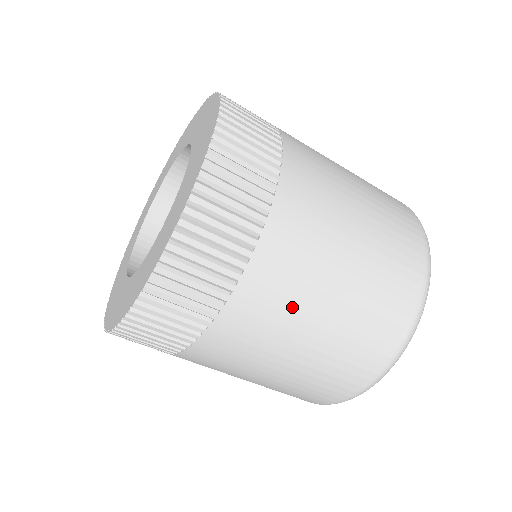
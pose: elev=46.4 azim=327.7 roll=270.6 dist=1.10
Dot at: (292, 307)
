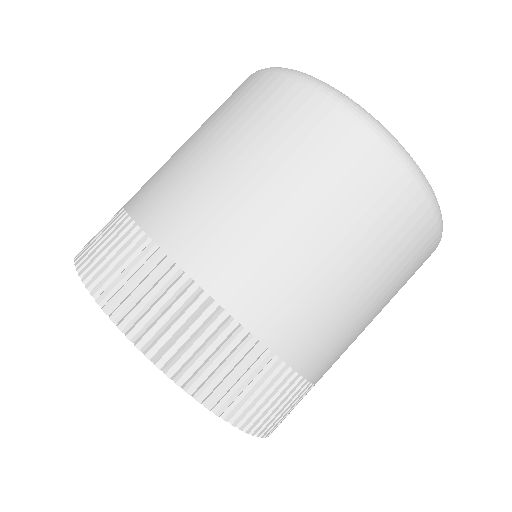
Dot at: (350, 336)
